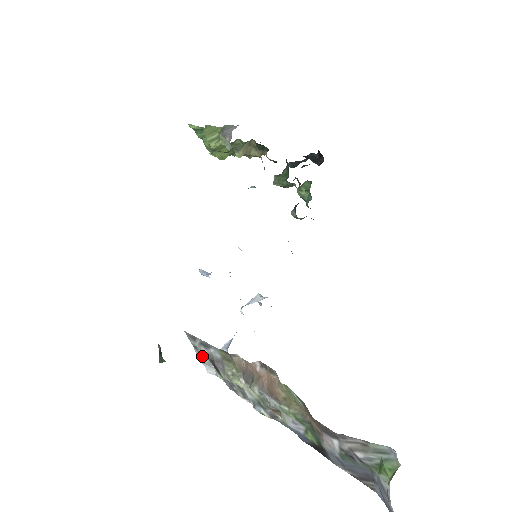
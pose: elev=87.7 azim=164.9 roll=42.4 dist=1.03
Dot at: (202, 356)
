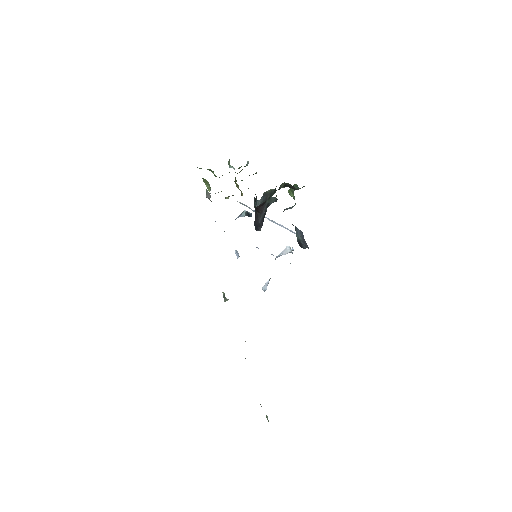
Dot at: occluded
